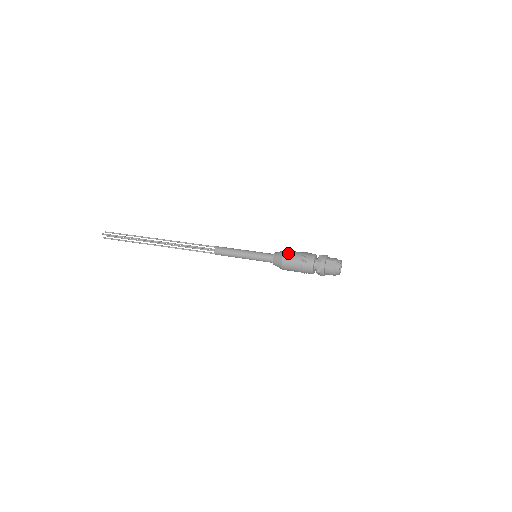
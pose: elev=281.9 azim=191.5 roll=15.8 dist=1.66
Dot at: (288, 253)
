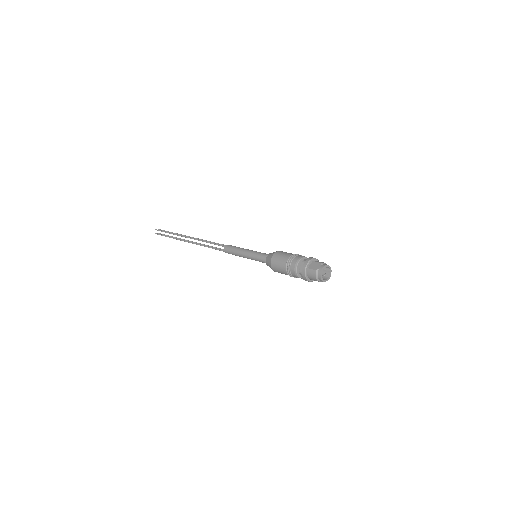
Dot at: (281, 252)
